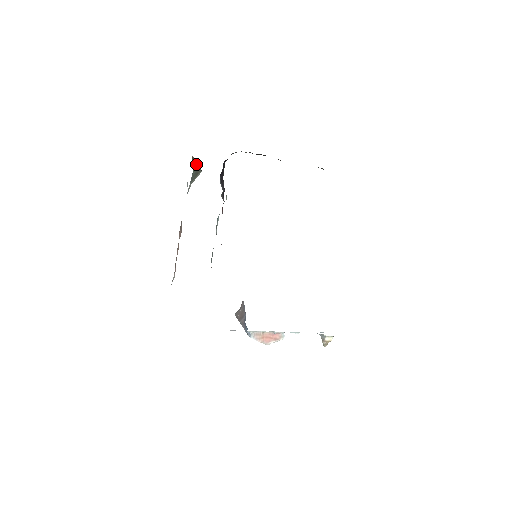
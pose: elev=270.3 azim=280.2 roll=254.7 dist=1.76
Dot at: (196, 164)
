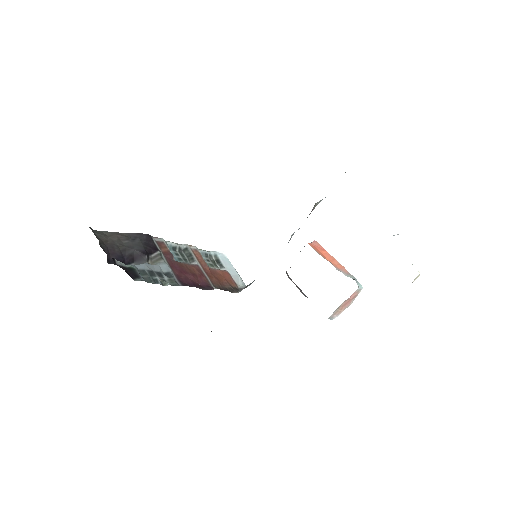
Dot at: occluded
